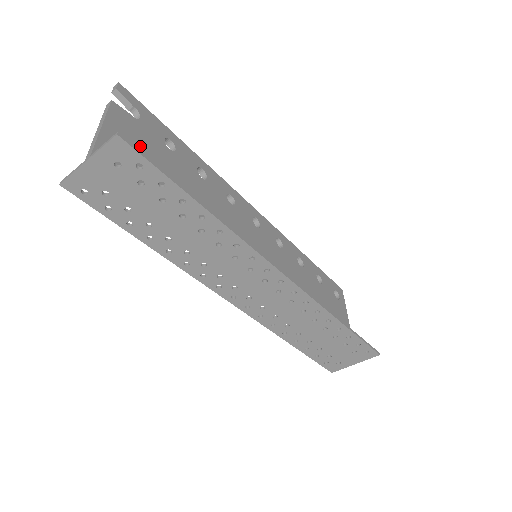
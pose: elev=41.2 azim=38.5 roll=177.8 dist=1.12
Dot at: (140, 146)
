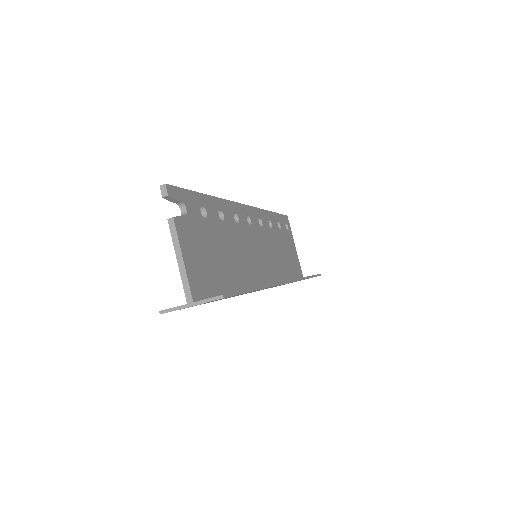
Dot at: (198, 245)
